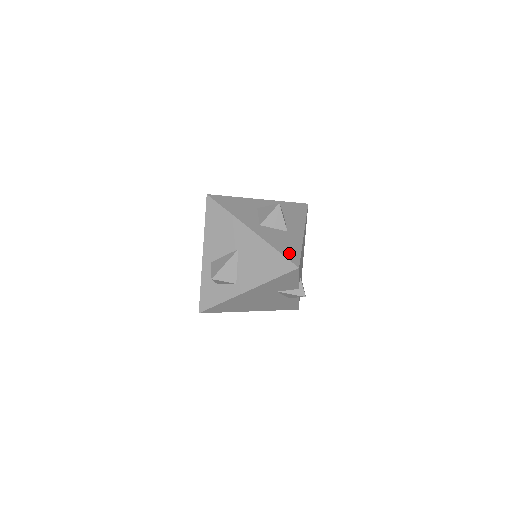
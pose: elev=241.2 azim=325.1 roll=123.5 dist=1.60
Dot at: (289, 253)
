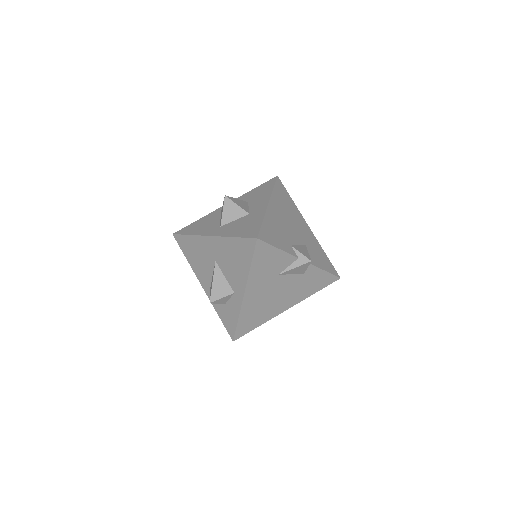
Dot at: (248, 232)
